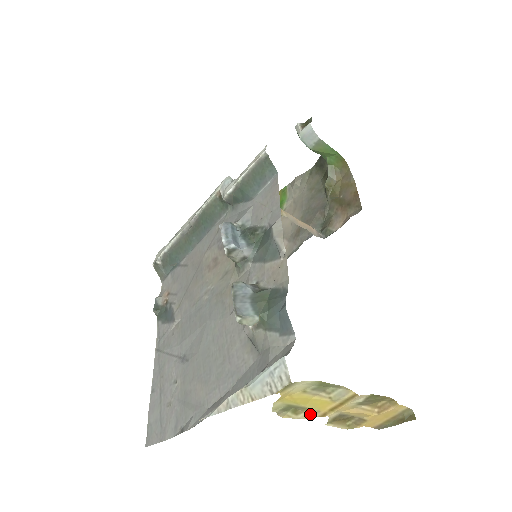
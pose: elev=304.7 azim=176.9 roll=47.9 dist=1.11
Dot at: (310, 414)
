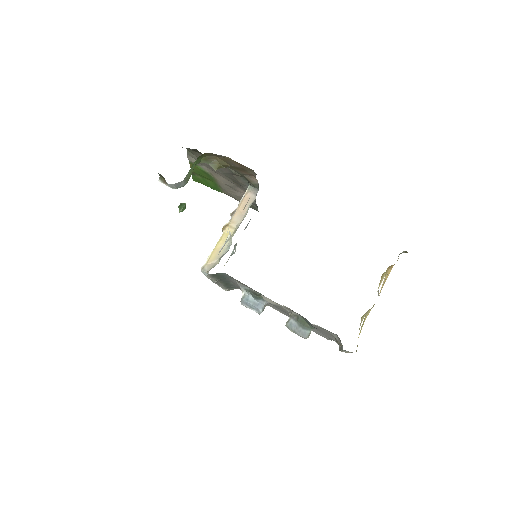
Dot at: occluded
